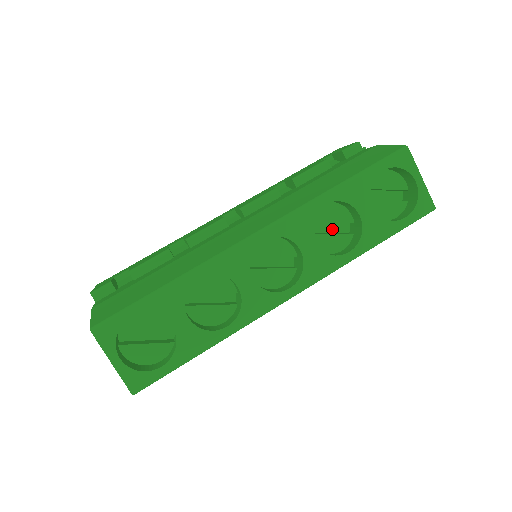
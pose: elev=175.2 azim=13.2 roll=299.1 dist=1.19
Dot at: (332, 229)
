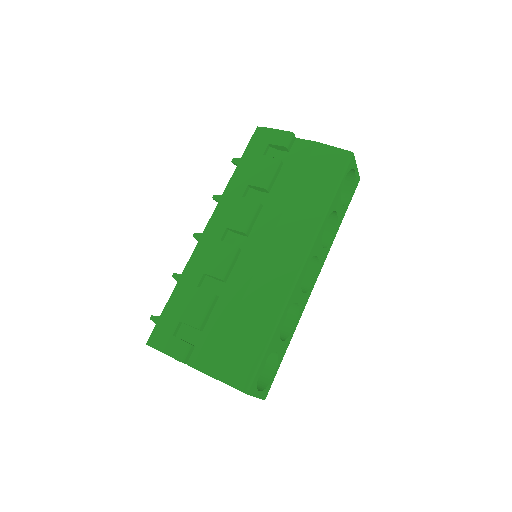
Dot at: occluded
